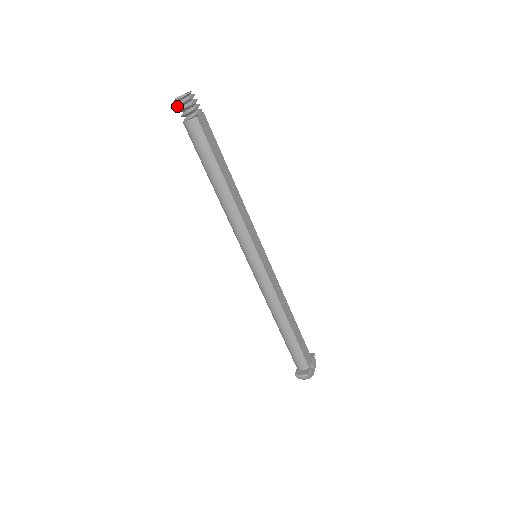
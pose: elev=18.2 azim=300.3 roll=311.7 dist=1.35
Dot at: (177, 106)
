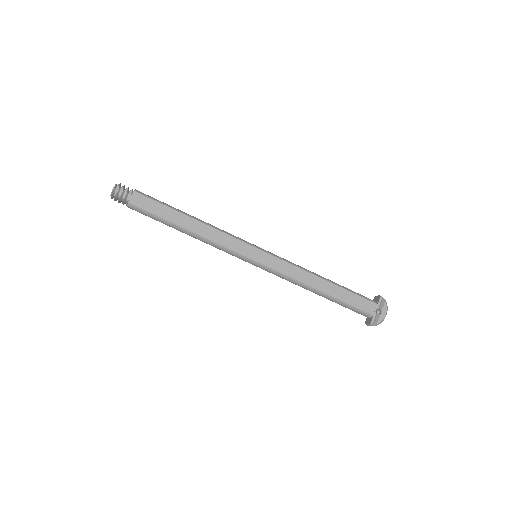
Dot at: occluded
